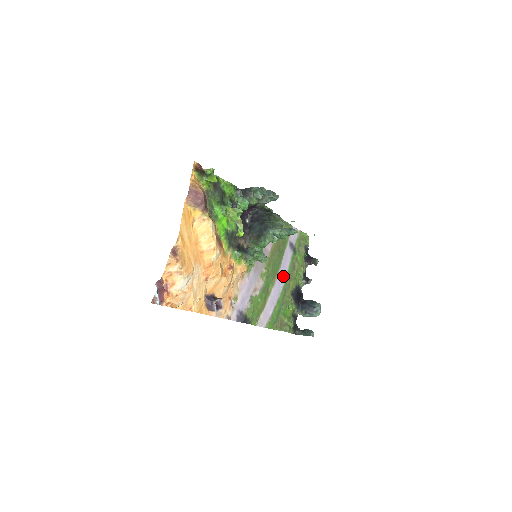
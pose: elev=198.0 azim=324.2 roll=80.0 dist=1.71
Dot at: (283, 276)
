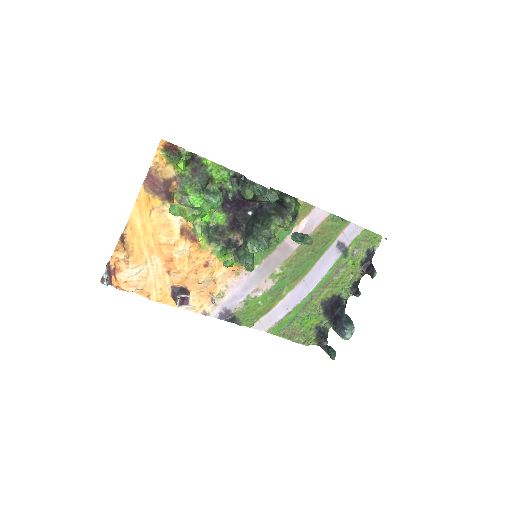
Dot at: (314, 280)
